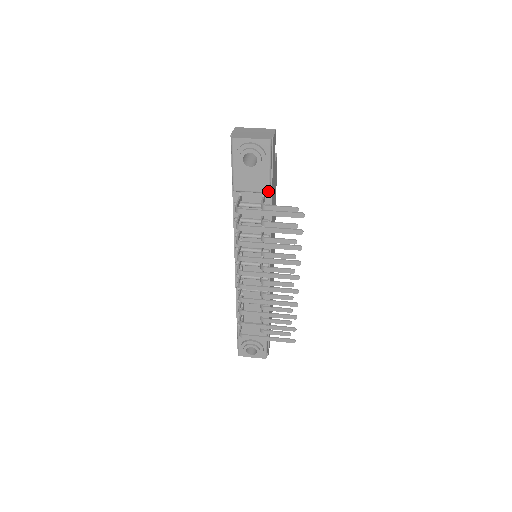
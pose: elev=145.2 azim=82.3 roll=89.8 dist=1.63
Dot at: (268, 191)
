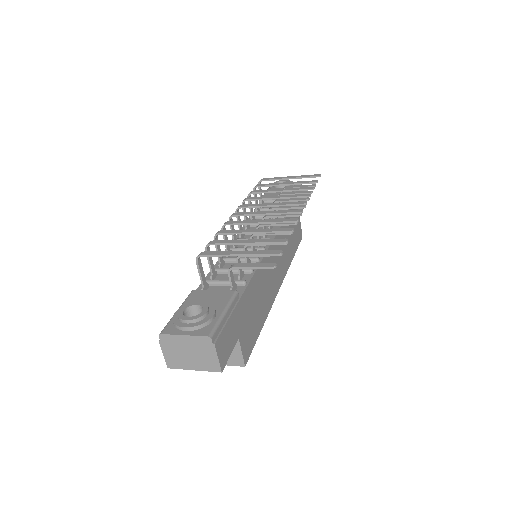
Dot at: occluded
